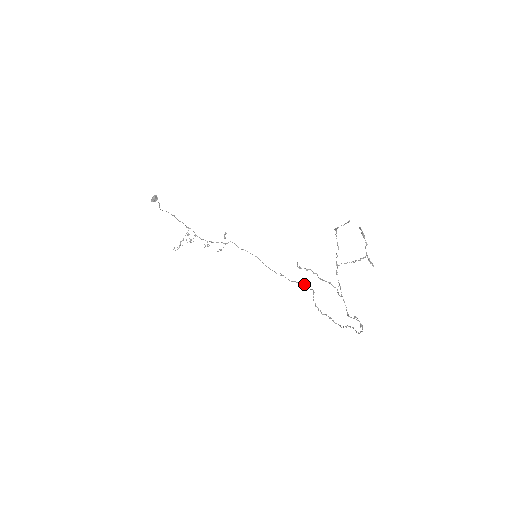
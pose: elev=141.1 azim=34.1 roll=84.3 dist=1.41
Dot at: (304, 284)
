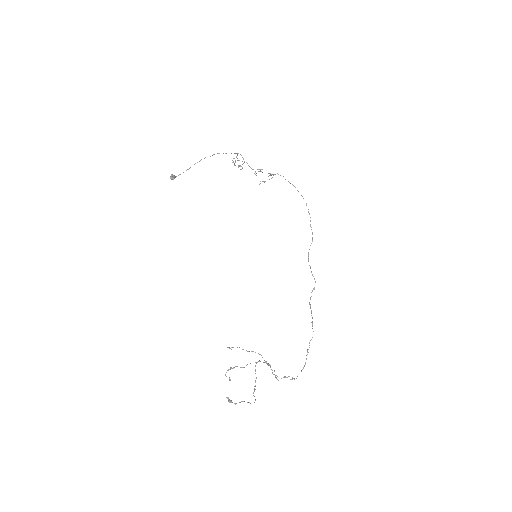
Dot at: (312, 274)
